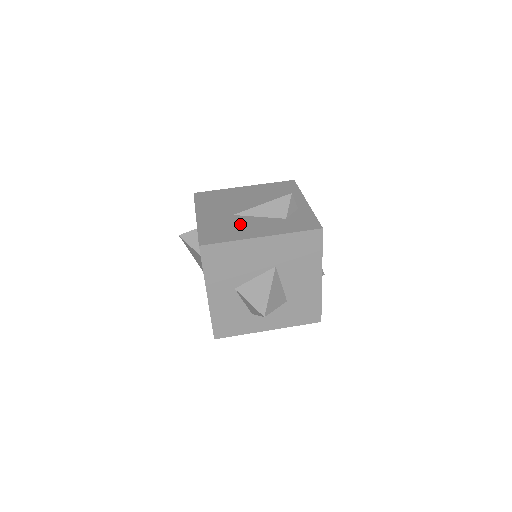
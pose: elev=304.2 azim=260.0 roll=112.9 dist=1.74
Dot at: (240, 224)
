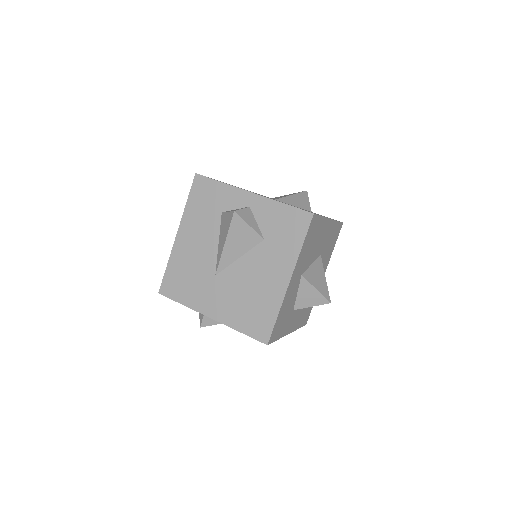
Dot at: occluded
